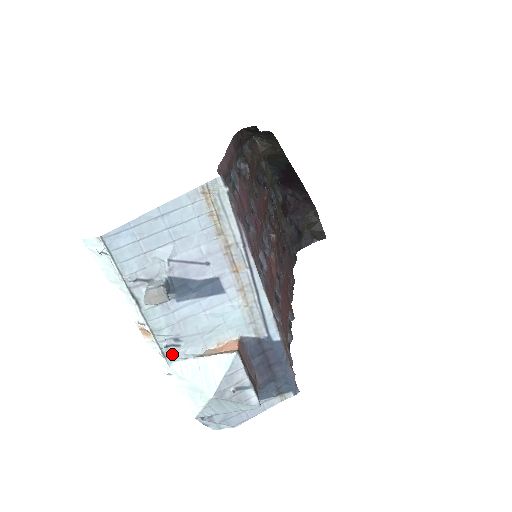
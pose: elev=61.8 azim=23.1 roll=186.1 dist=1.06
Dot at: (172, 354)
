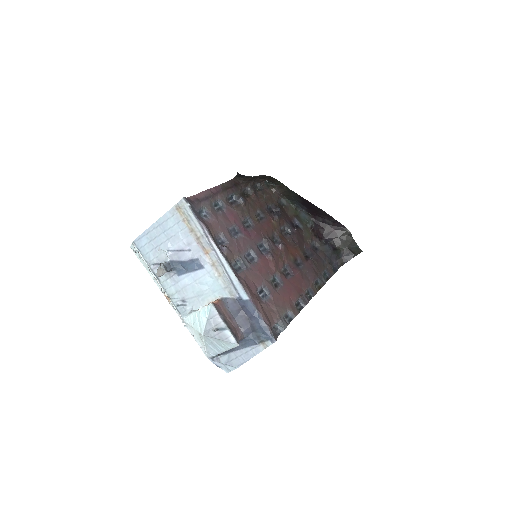
Dot at: (183, 311)
